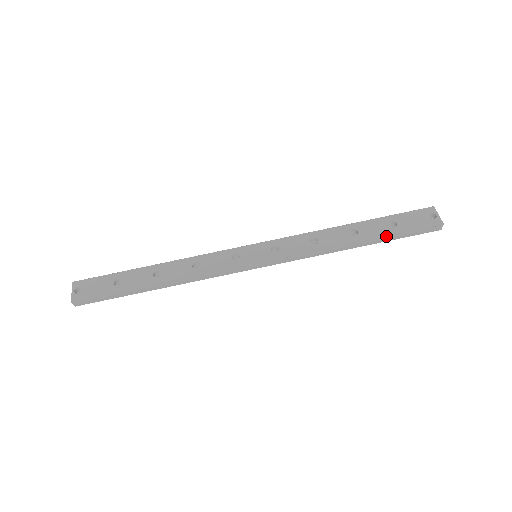
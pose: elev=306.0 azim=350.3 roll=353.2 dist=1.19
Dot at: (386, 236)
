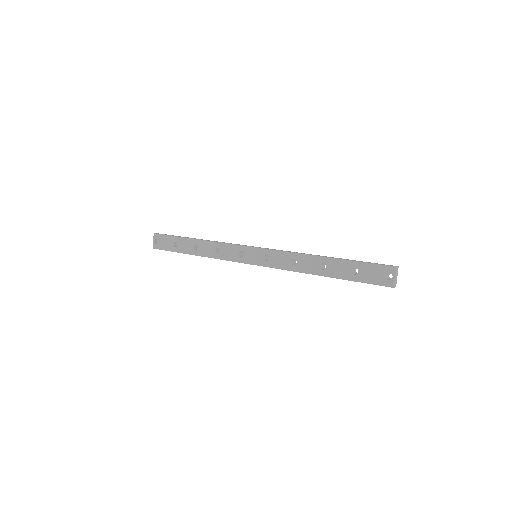
Dot at: occluded
